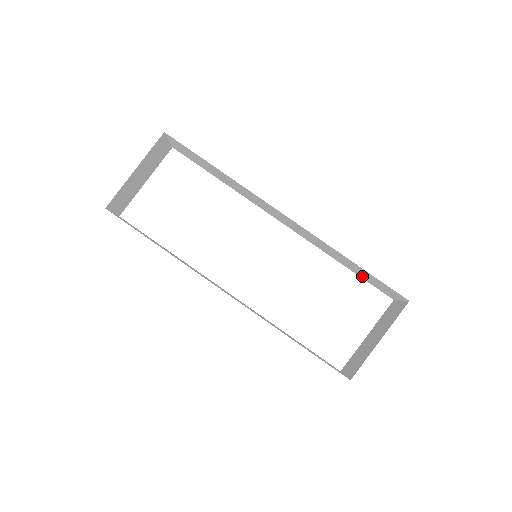
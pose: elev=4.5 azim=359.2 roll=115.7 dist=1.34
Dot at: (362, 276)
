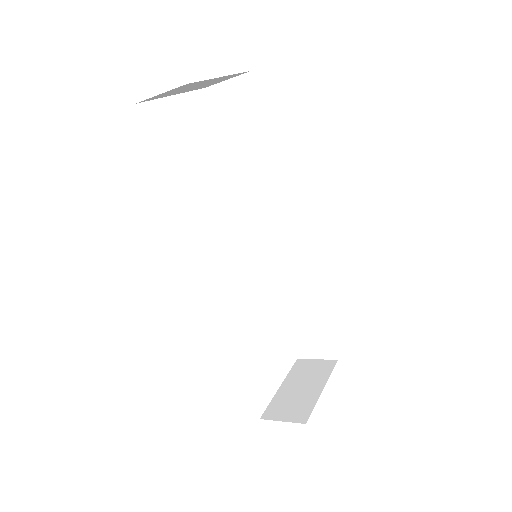
Dot at: (294, 325)
